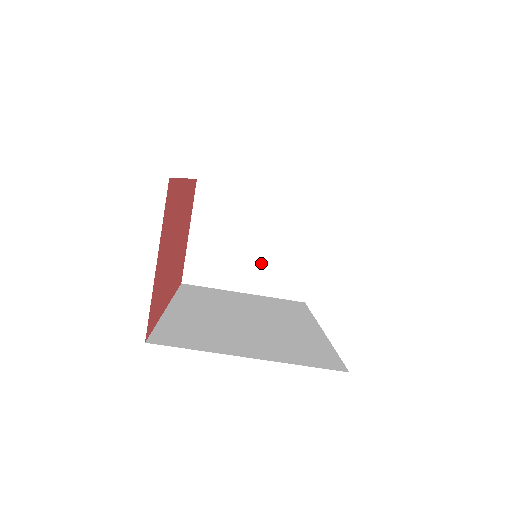
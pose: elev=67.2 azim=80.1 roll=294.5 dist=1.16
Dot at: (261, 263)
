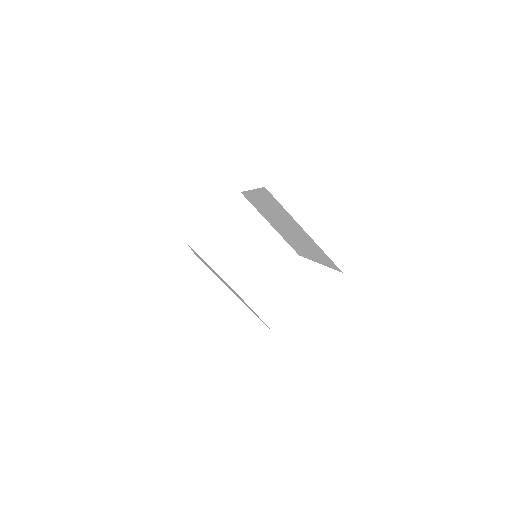
Dot at: (241, 265)
